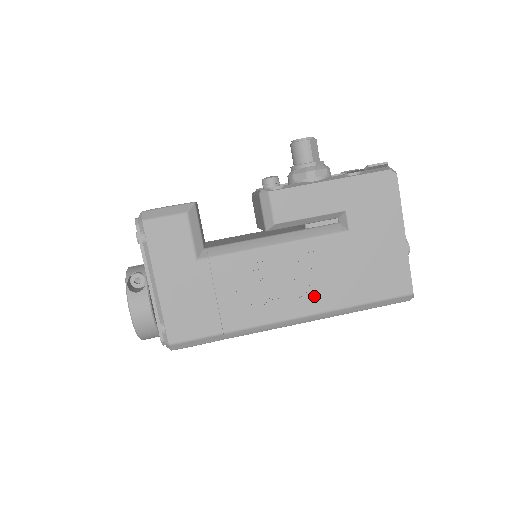
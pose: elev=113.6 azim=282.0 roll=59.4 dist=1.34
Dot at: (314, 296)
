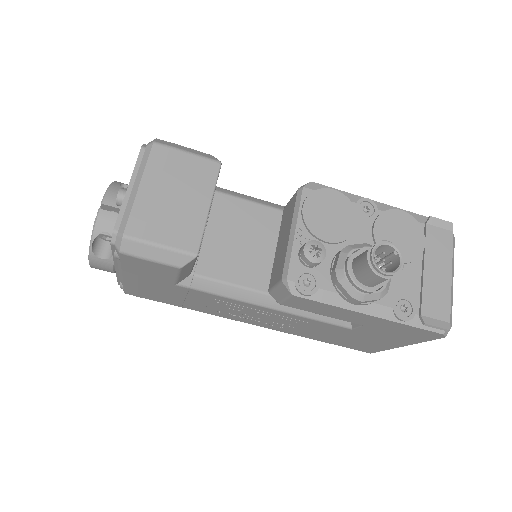
Dot at: (281, 328)
